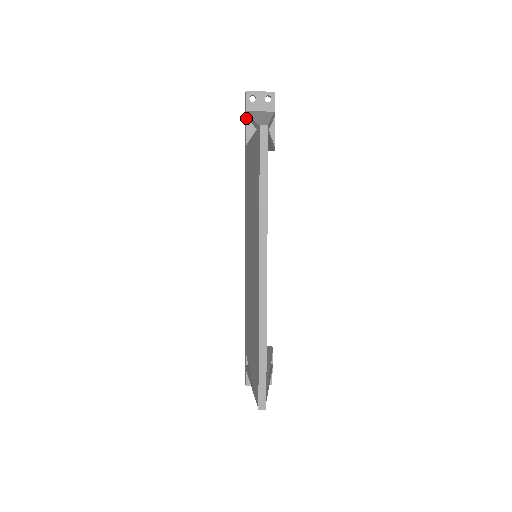
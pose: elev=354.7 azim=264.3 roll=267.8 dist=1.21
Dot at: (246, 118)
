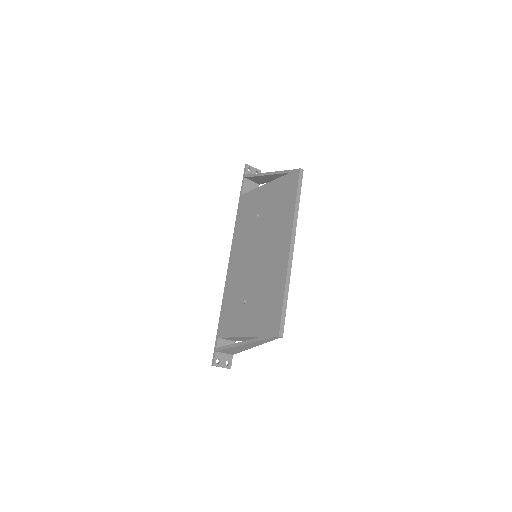
Dot at: (244, 179)
